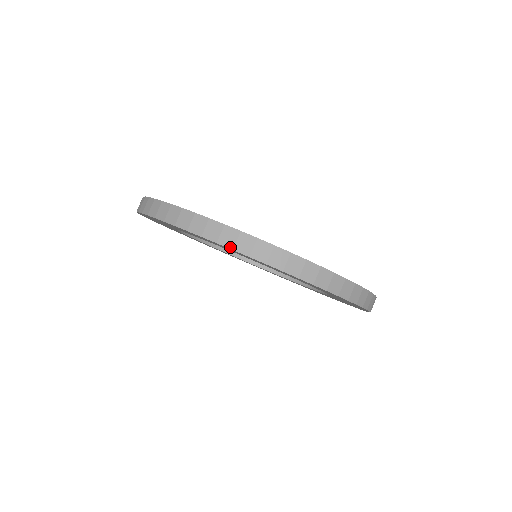
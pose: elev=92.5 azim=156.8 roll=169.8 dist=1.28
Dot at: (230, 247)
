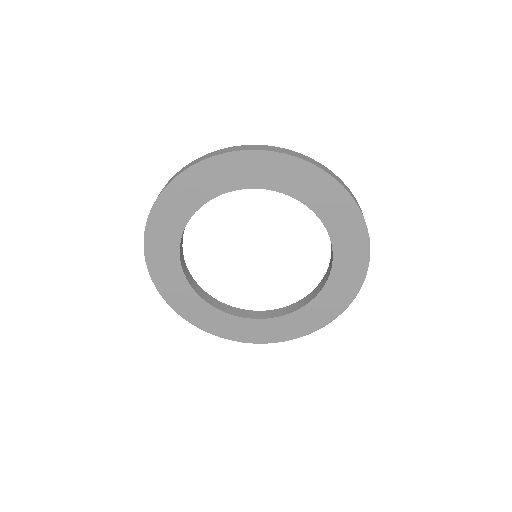
Dot at: (214, 155)
